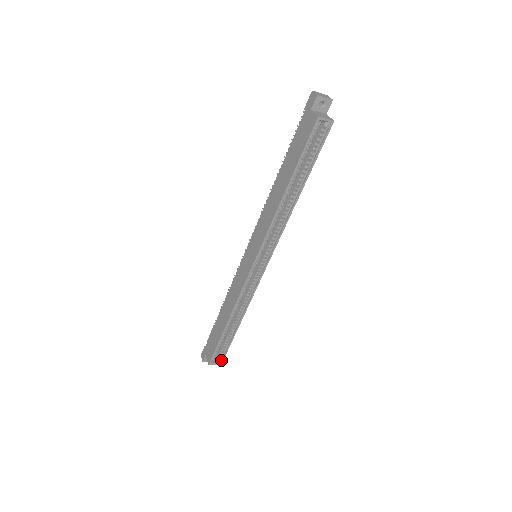
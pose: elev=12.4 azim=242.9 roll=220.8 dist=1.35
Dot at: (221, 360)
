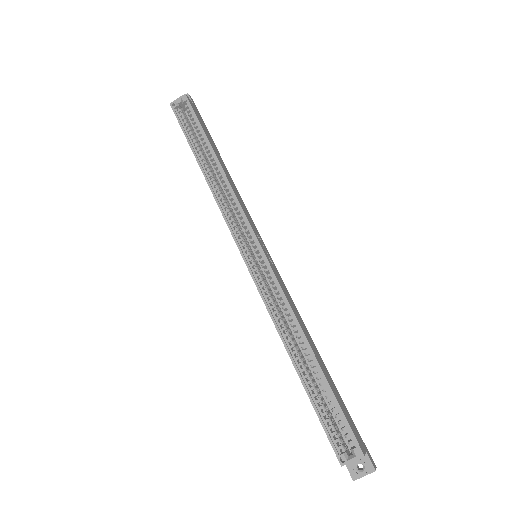
Dot at: (356, 445)
